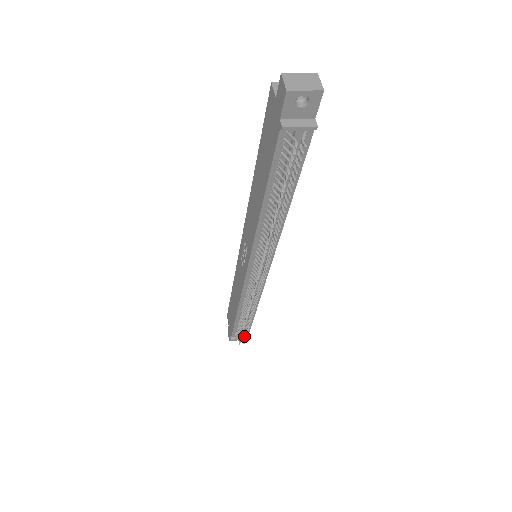
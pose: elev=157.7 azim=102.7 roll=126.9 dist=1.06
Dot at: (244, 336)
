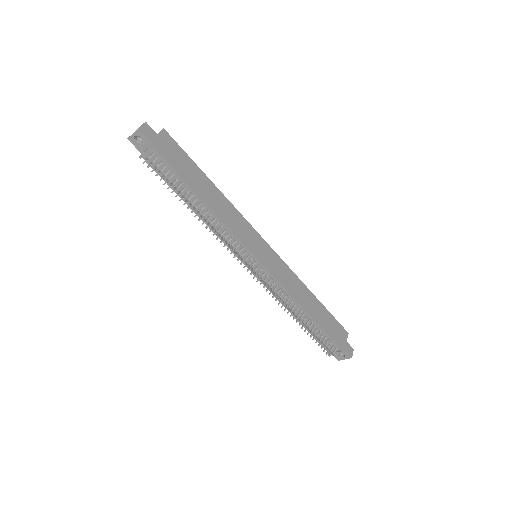
Dot at: (324, 345)
